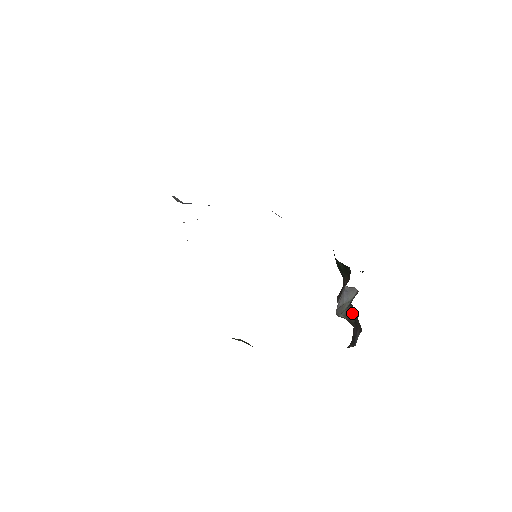
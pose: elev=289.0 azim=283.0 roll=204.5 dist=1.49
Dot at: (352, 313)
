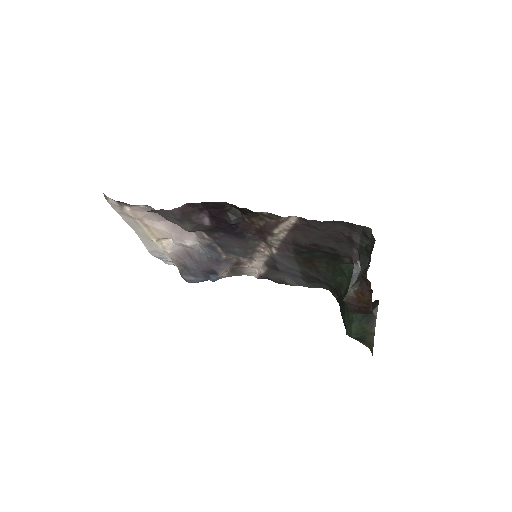
Dot at: (363, 272)
